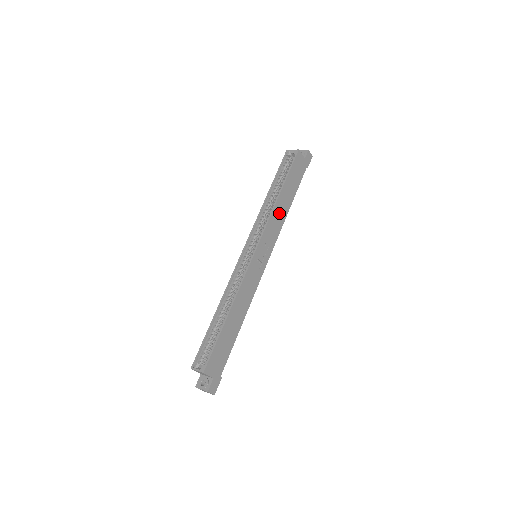
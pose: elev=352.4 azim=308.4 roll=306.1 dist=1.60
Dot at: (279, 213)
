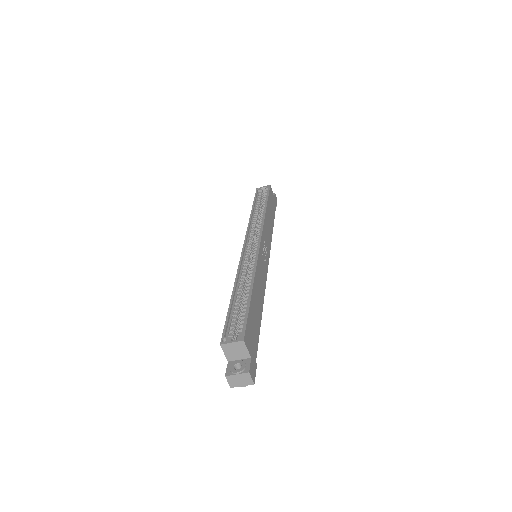
Dot at: (268, 225)
